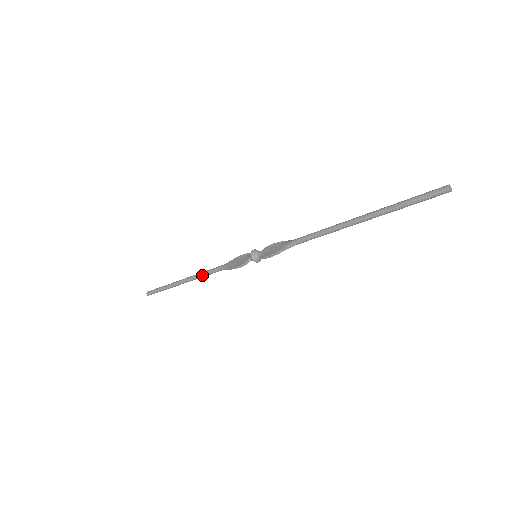
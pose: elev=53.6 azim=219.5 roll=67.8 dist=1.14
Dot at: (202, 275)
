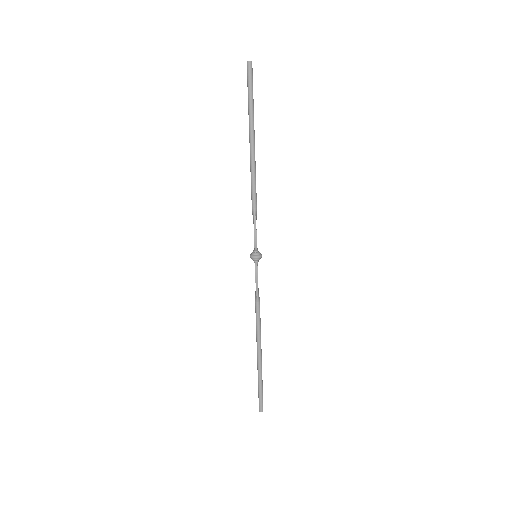
Dot at: (257, 326)
